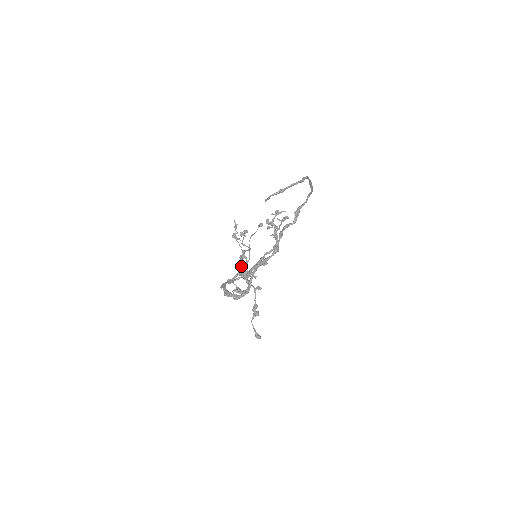
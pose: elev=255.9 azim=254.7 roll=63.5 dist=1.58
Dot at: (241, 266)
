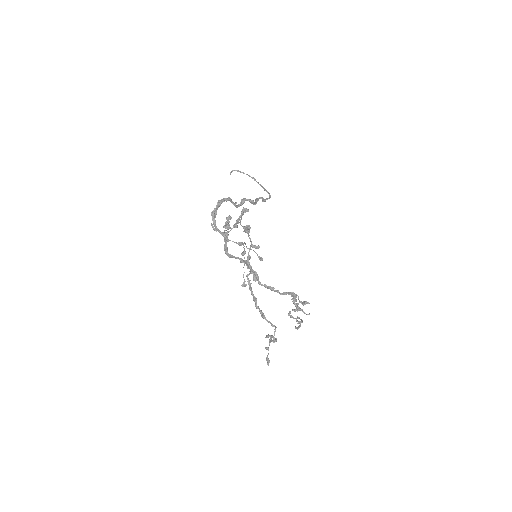
Dot at: (248, 278)
